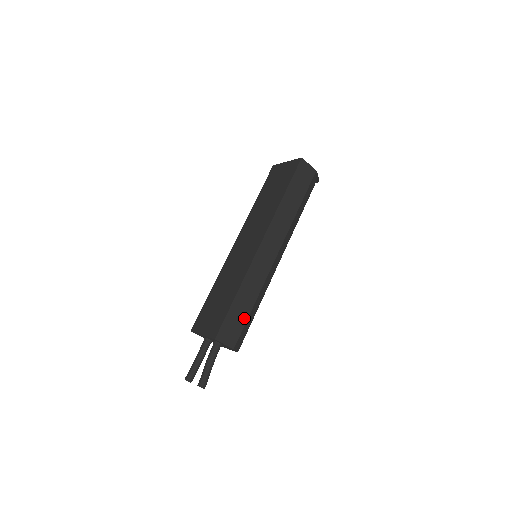
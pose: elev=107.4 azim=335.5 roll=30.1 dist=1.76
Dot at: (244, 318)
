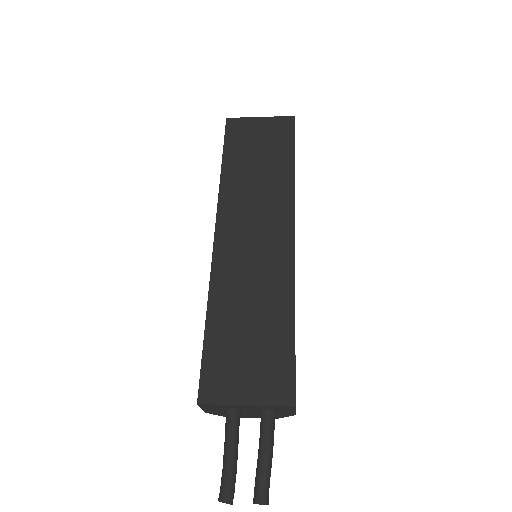
Dot at: occluded
